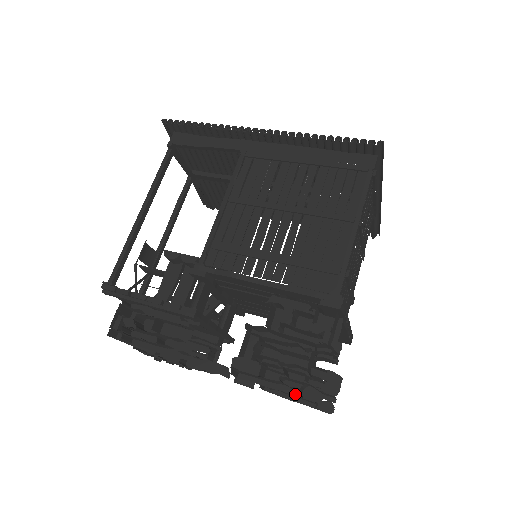
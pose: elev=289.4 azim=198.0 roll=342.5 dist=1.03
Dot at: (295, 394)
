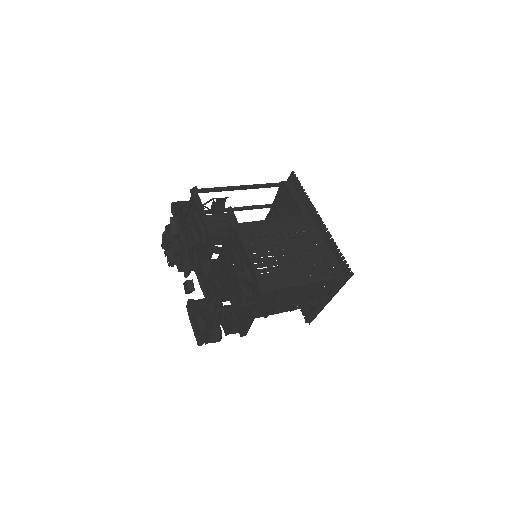
Dot at: (206, 300)
